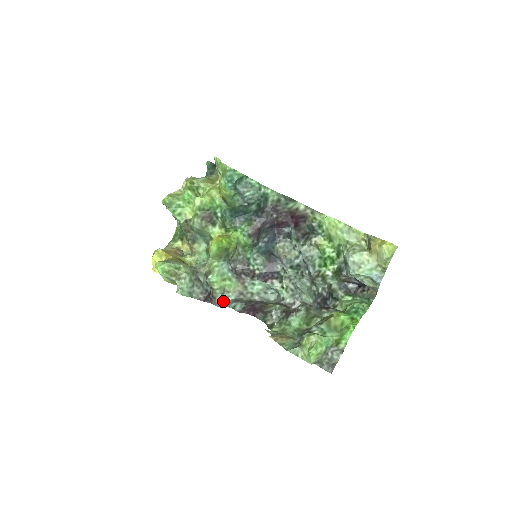
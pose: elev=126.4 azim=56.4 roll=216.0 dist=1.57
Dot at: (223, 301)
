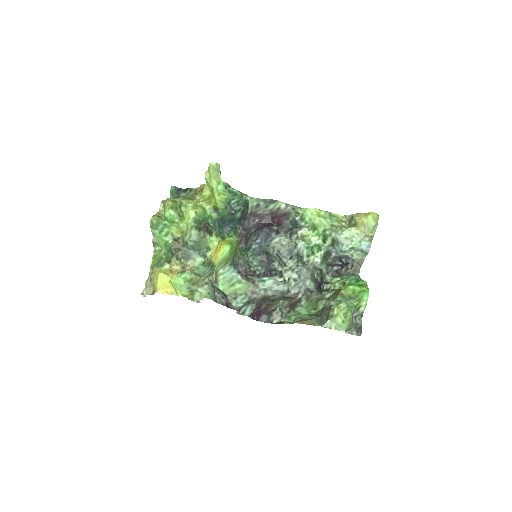
Dot at: (239, 304)
